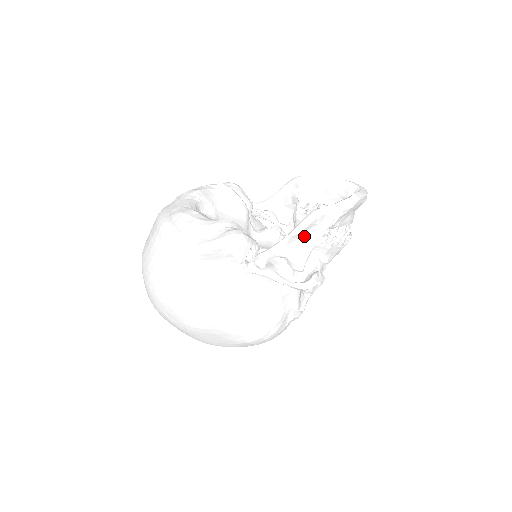
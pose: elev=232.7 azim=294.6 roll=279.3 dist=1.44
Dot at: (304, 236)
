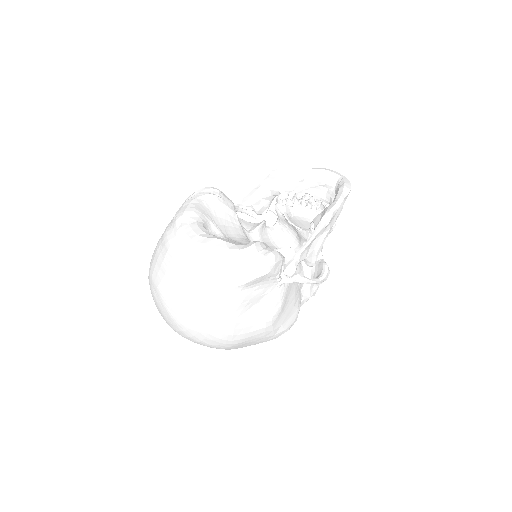
Dot at: (318, 237)
